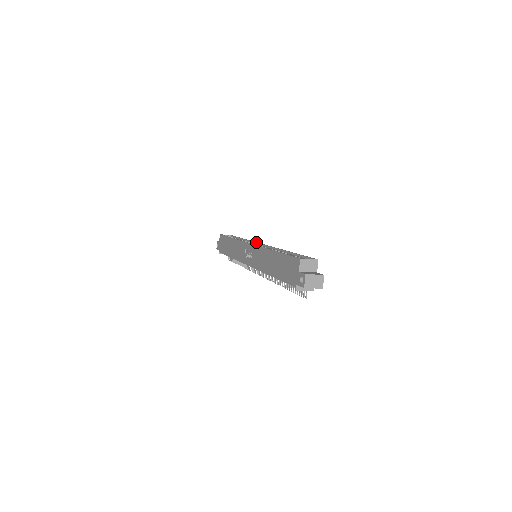
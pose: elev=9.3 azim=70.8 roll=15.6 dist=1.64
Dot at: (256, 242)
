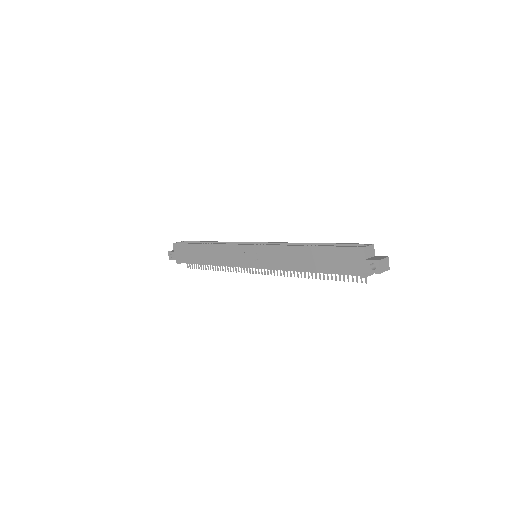
Dot at: (245, 242)
